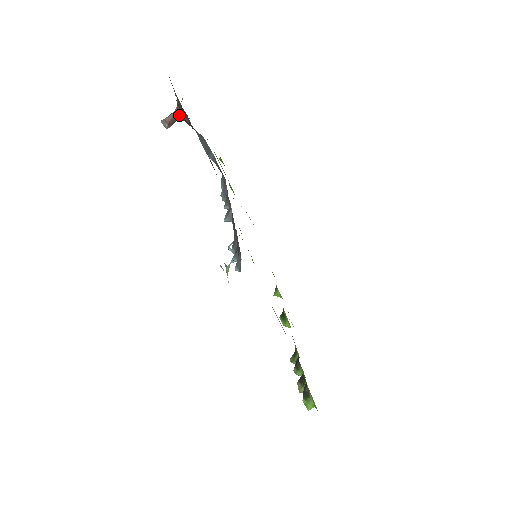
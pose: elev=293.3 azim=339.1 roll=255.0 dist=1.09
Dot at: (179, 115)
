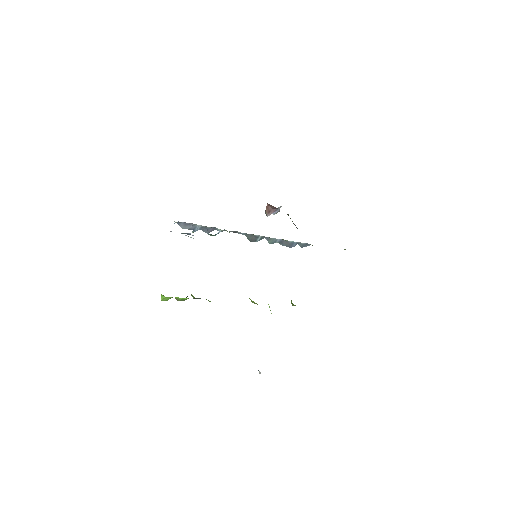
Dot at: occluded
